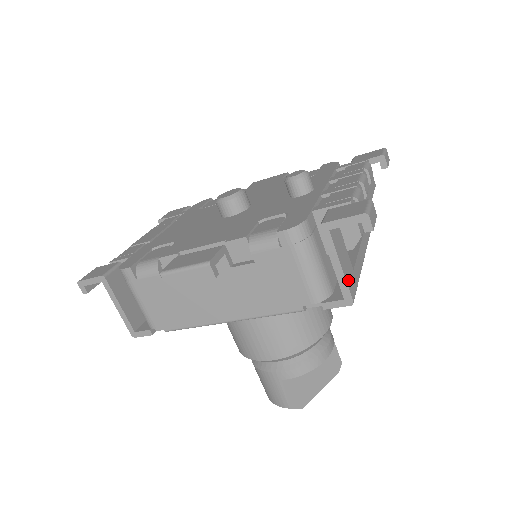
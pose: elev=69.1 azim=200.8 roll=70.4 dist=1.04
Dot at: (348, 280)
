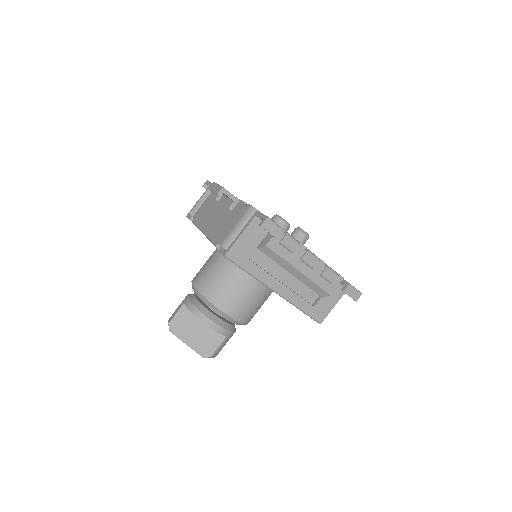
Dot at: (237, 247)
